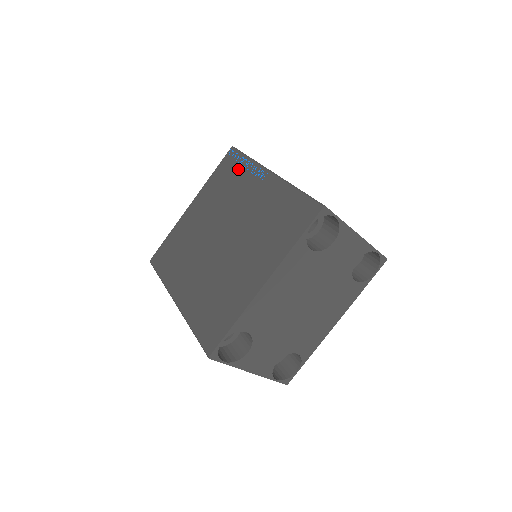
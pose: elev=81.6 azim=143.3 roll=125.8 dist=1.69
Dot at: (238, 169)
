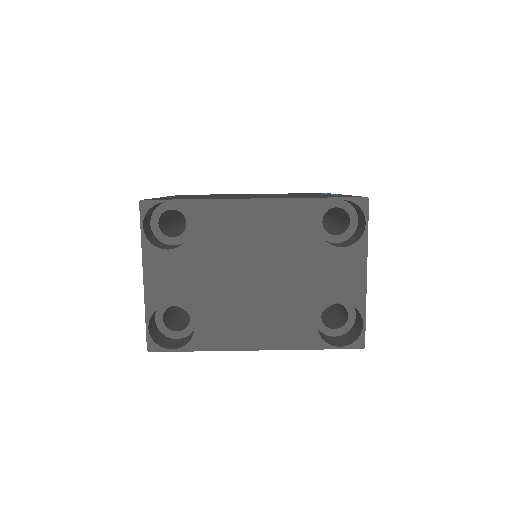
Dot at: occluded
